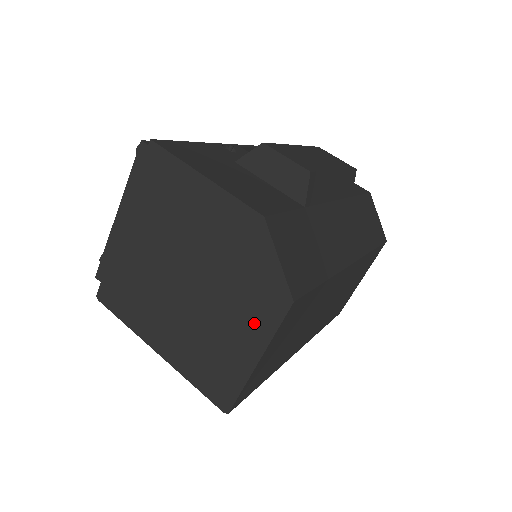
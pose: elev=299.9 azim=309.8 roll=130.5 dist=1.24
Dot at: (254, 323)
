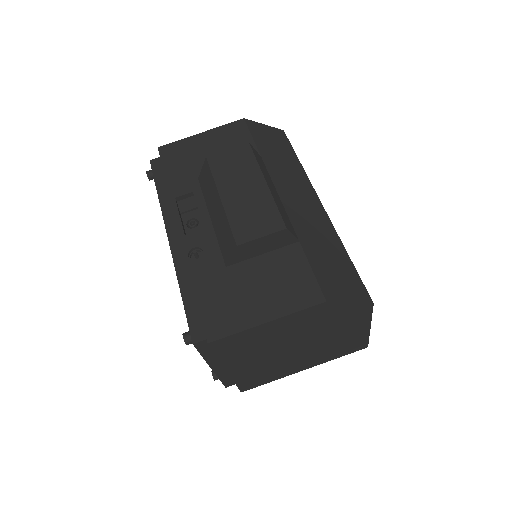
Dot at: (356, 323)
